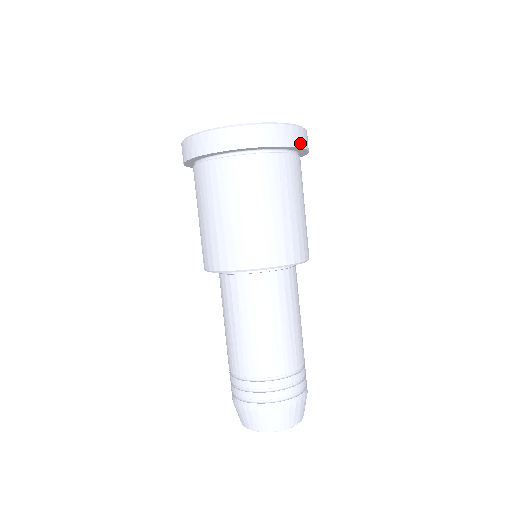
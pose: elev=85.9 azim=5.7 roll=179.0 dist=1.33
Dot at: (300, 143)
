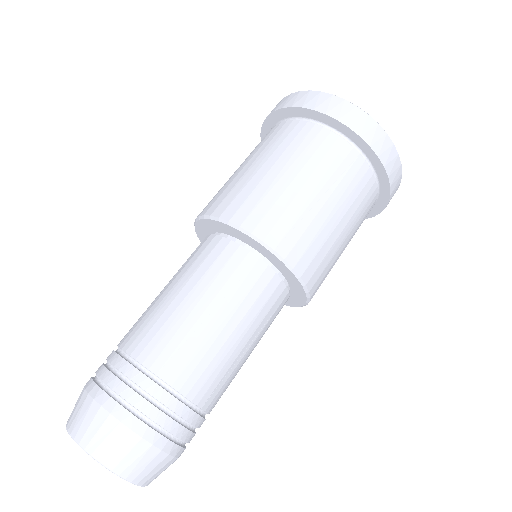
Dot at: (384, 159)
